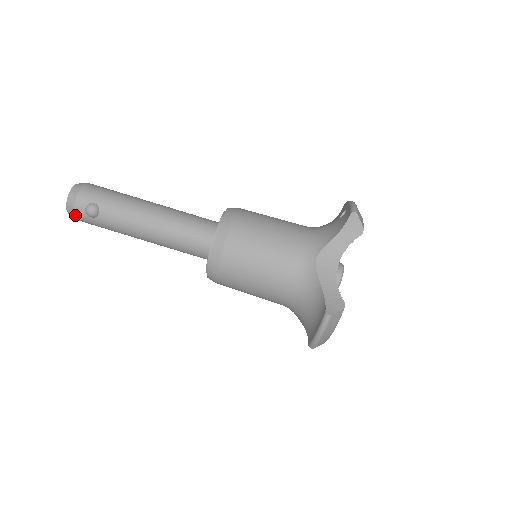
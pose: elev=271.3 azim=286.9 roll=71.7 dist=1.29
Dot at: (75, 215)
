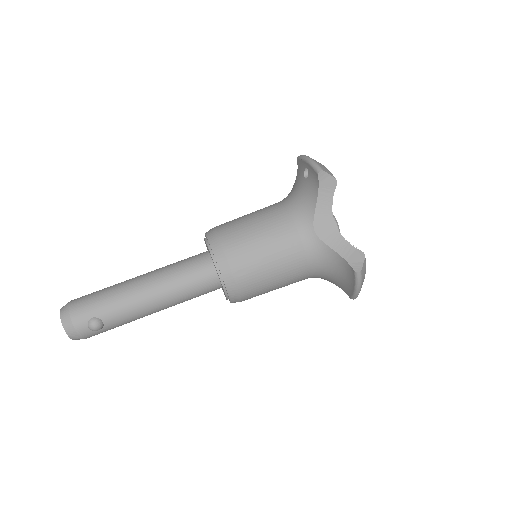
Dot at: (82, 338)
